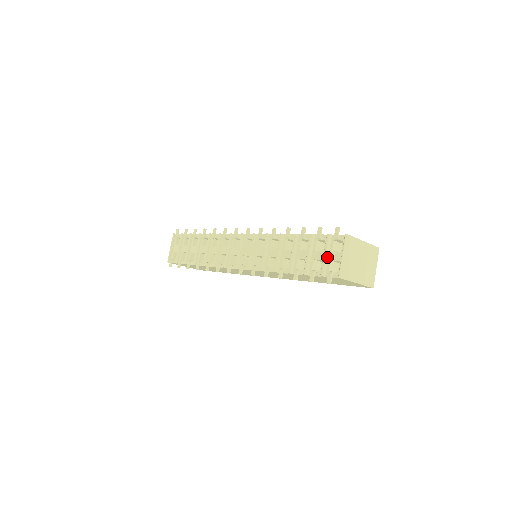
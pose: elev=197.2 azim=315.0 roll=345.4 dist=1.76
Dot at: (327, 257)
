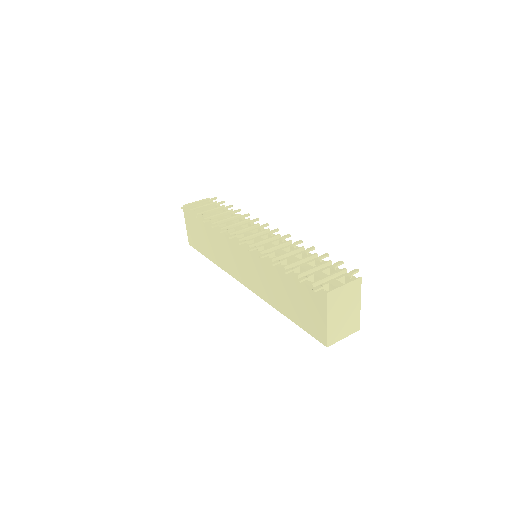
Dot at: (329, 279)
